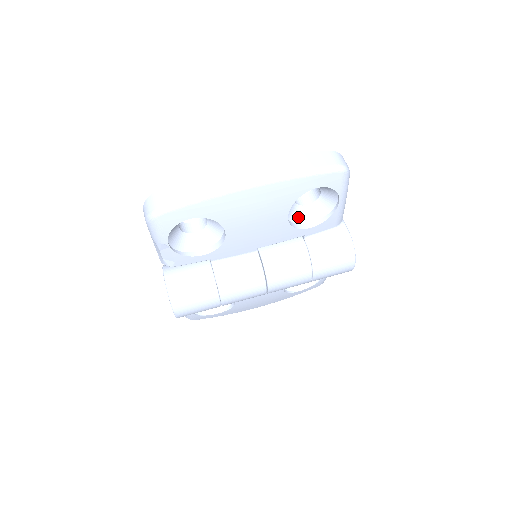
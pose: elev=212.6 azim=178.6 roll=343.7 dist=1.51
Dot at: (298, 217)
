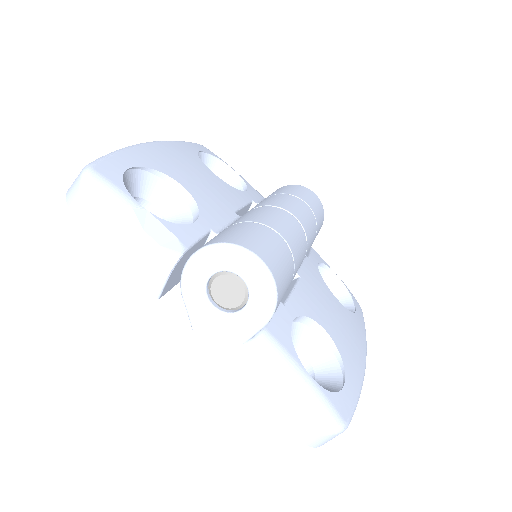
Dot at: occluded
